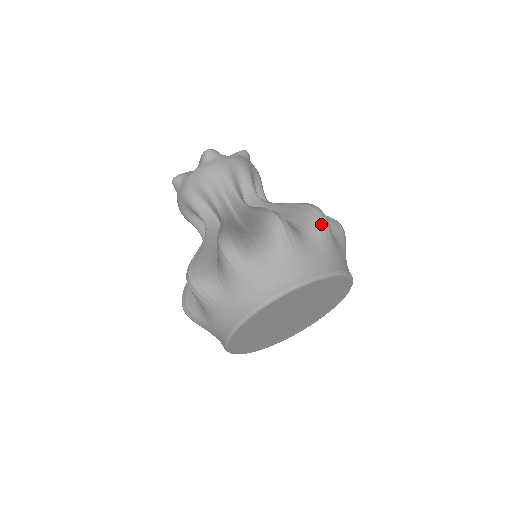
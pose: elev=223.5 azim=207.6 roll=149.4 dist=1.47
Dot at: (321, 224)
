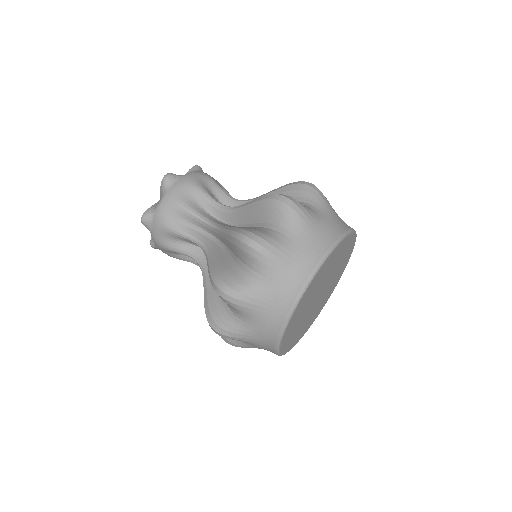
Dot at: (258, 255)
